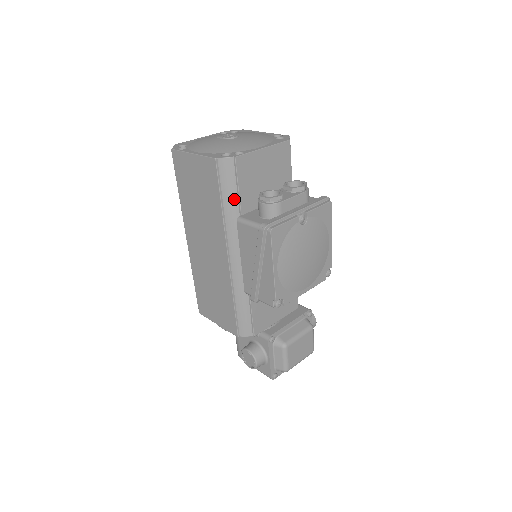
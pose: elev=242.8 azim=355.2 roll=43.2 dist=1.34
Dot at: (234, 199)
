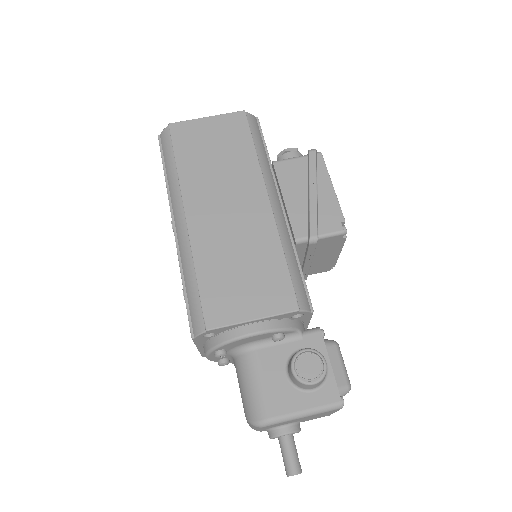
Dot at: (263, 148)
